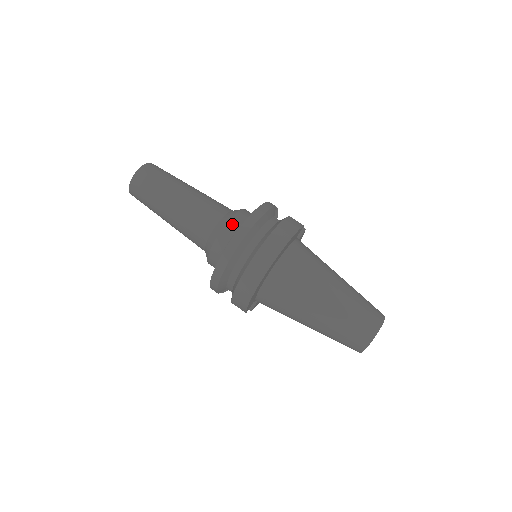
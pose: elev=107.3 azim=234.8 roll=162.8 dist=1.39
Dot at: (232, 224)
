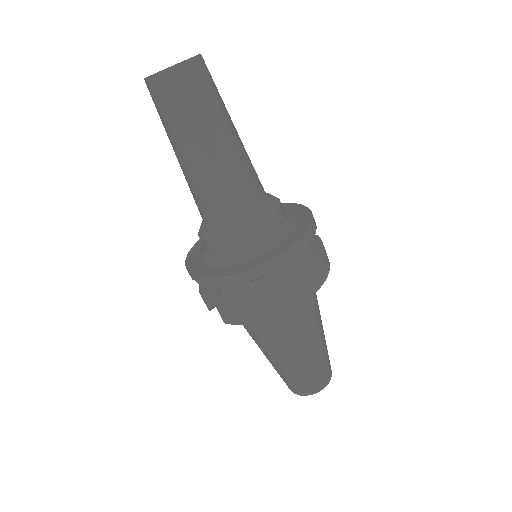
Dot at: (277, 219)
